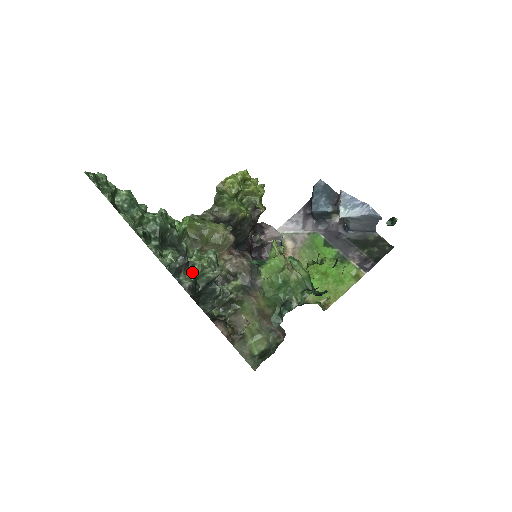
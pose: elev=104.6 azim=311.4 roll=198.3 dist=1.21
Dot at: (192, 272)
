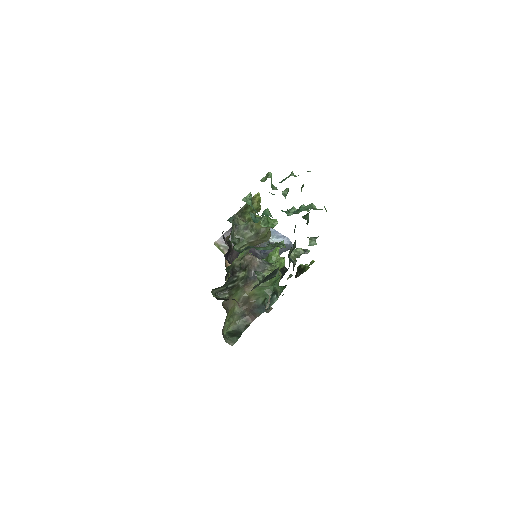
Dot at: occluded
